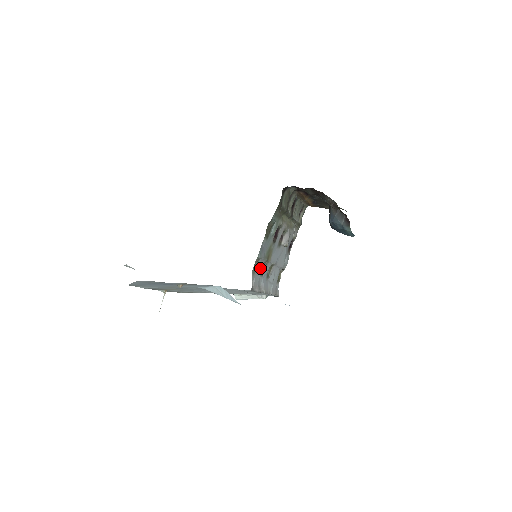
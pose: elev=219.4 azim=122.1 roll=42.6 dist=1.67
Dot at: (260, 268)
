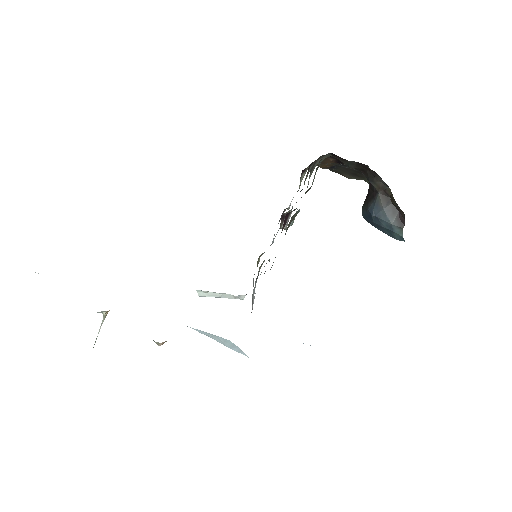
Dot at: occluded
